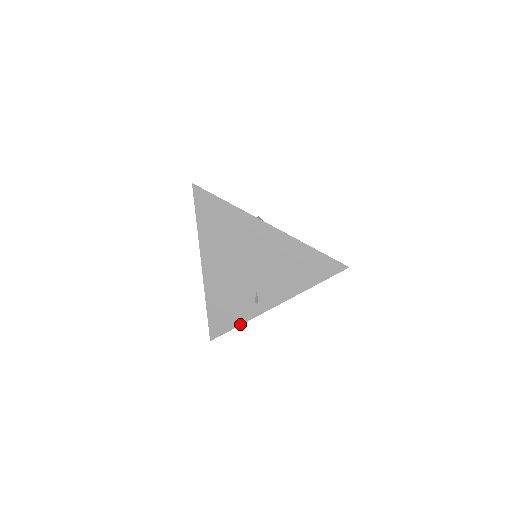
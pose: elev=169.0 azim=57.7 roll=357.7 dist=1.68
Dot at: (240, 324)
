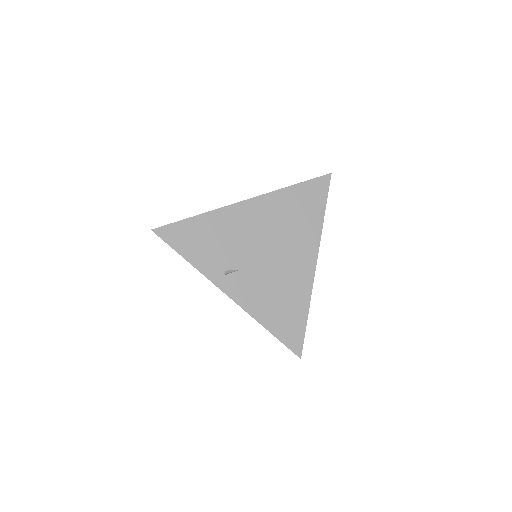
Dot at: occluded
